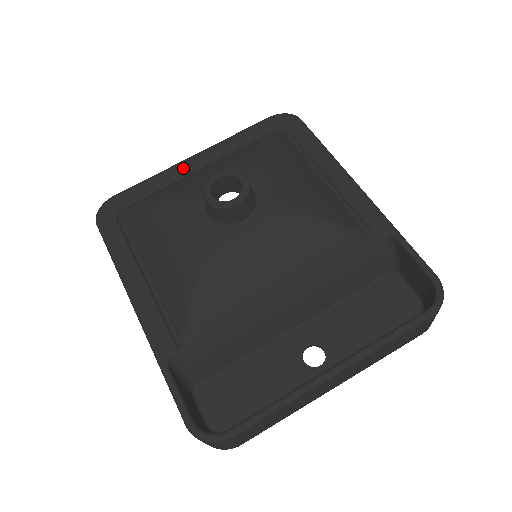
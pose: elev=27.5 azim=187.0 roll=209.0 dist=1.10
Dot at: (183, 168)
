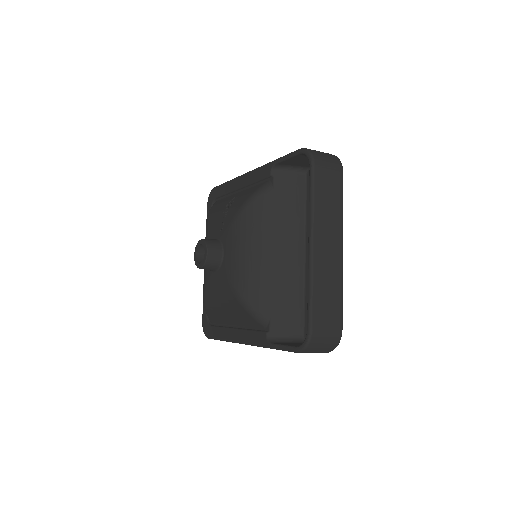
Dot at: occluded
